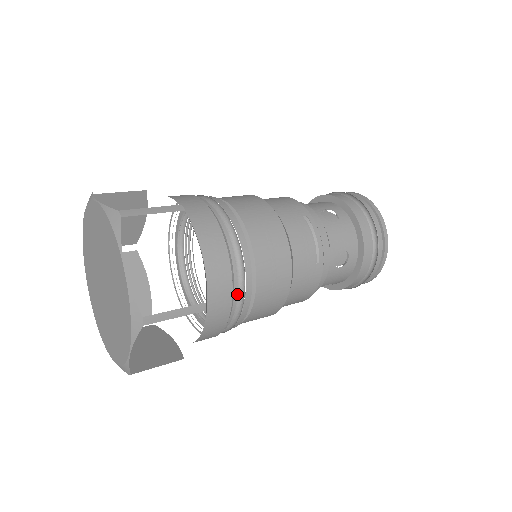
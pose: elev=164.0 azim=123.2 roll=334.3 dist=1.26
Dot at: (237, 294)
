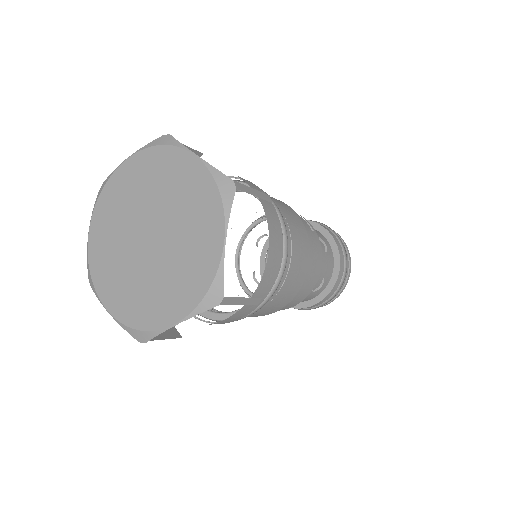
Dot at: occluded
